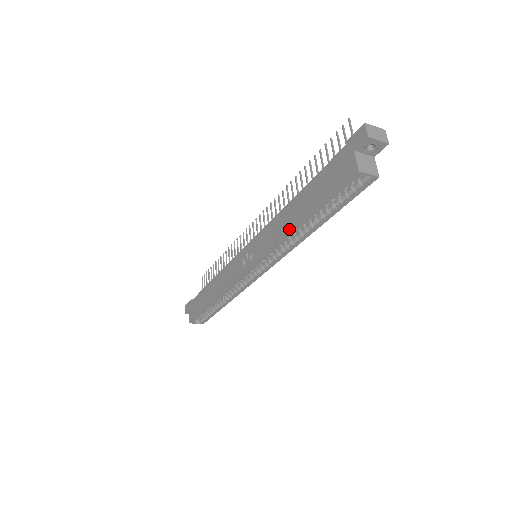
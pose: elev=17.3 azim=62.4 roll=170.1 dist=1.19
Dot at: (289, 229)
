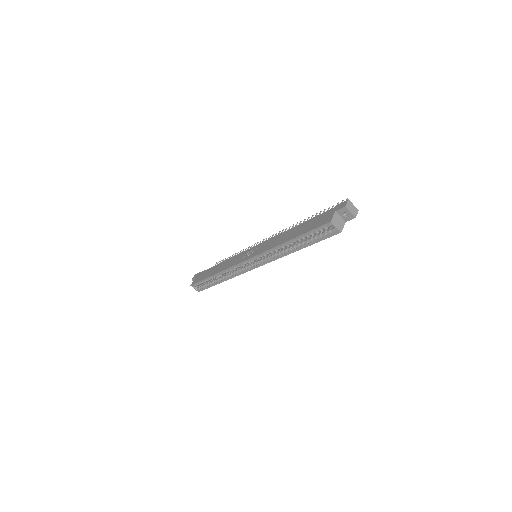
Dot at: (281, 242)
